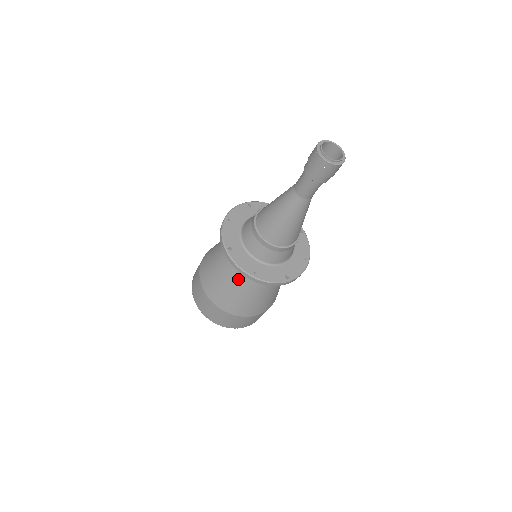
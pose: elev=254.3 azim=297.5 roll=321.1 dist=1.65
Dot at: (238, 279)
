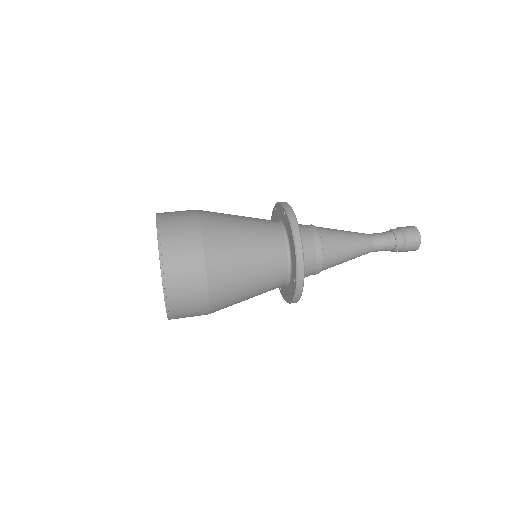
Dot at: (260, 239)
